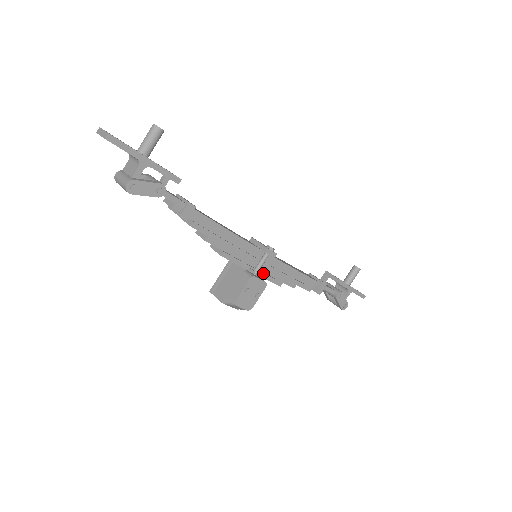
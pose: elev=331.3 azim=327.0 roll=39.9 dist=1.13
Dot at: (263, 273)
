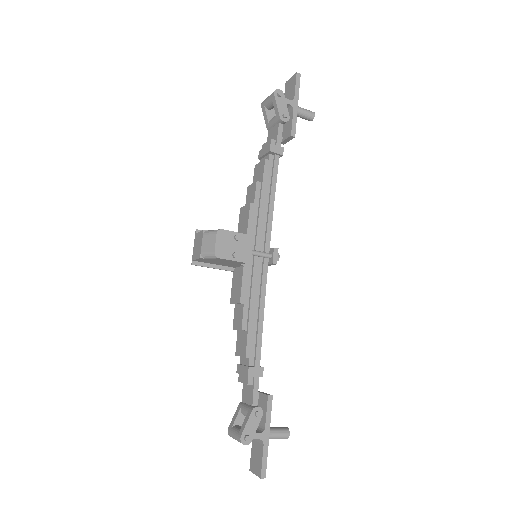
Dot at: (248, 267)
